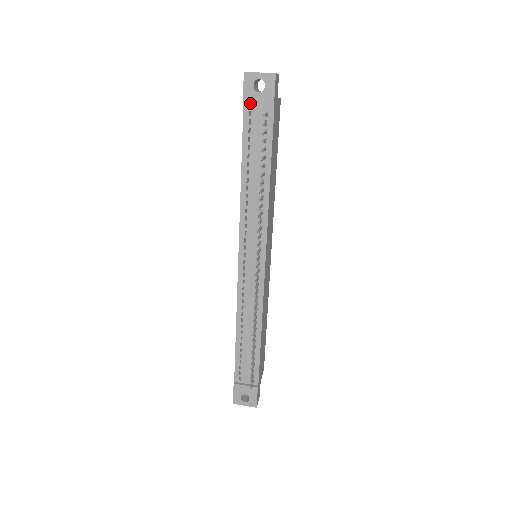
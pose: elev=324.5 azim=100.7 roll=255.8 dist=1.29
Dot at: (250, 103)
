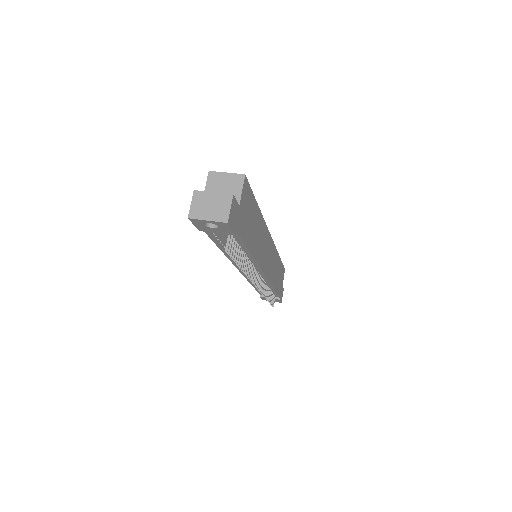
Dot at: (207, 231)
